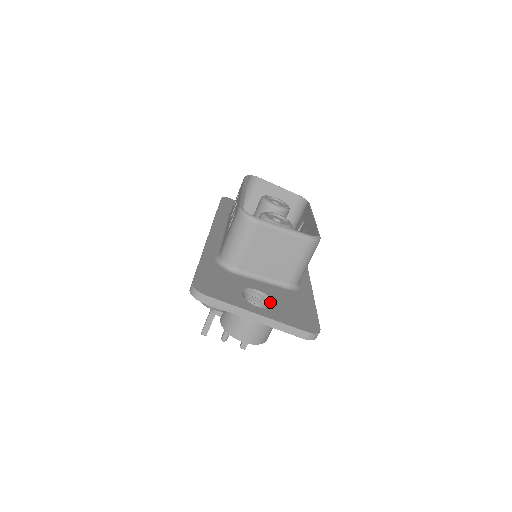
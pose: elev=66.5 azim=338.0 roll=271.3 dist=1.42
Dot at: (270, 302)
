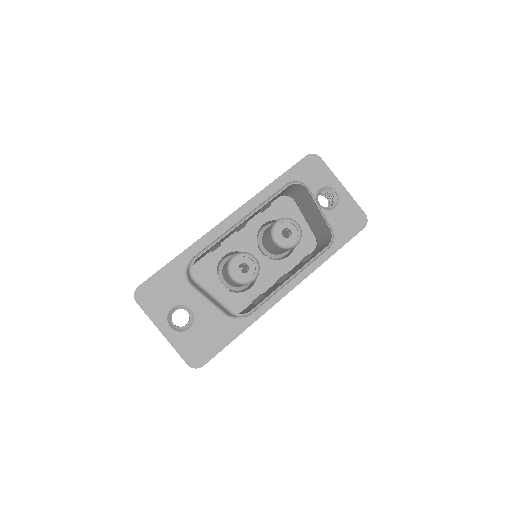
Dot at: (190, 324)
